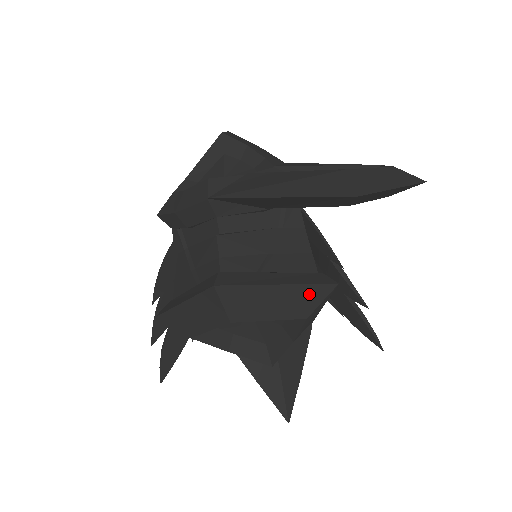
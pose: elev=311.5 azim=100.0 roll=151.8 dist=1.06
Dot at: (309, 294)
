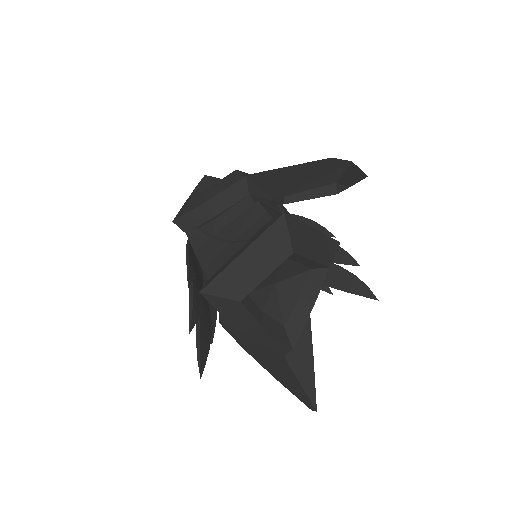
Dot at: (328, 245)
